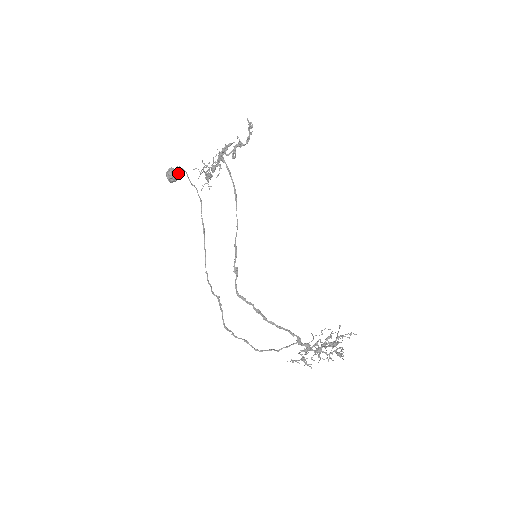
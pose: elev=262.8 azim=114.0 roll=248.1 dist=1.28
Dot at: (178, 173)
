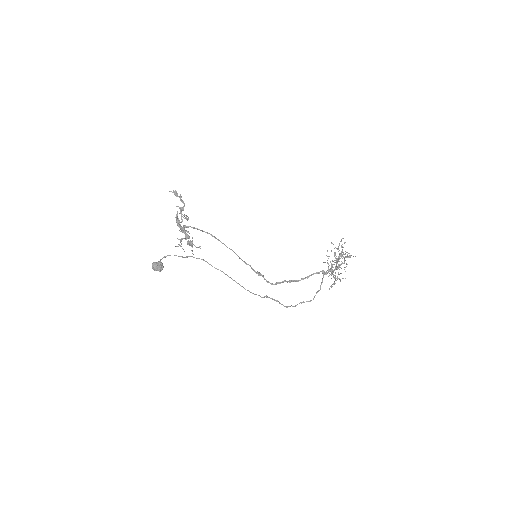
Dot at: occluded
